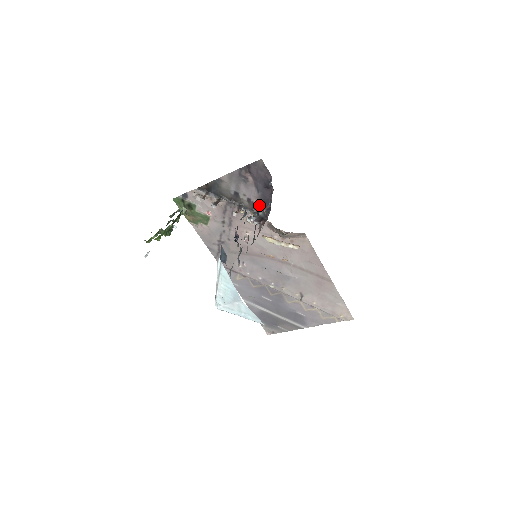
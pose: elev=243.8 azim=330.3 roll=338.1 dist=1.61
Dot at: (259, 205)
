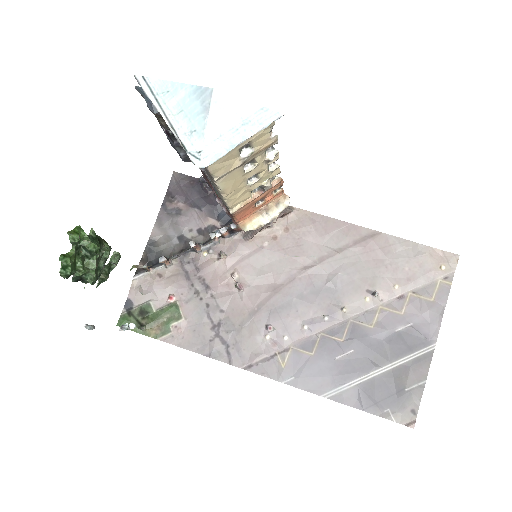
Dot at: (214, 225)
